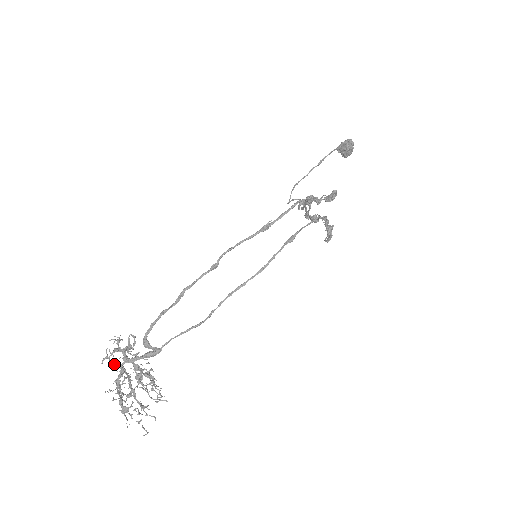
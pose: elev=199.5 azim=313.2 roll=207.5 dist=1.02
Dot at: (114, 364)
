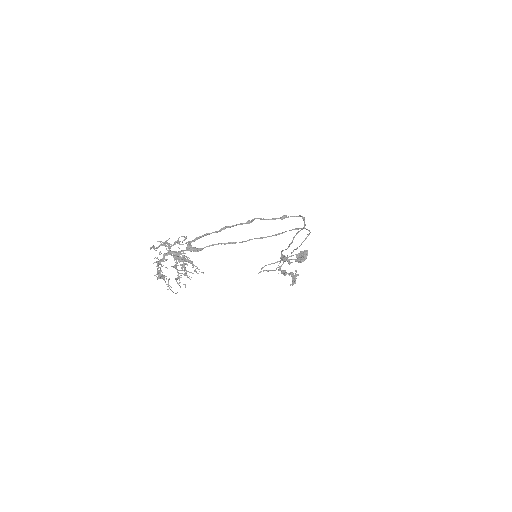
Dot at: (160, 251)
